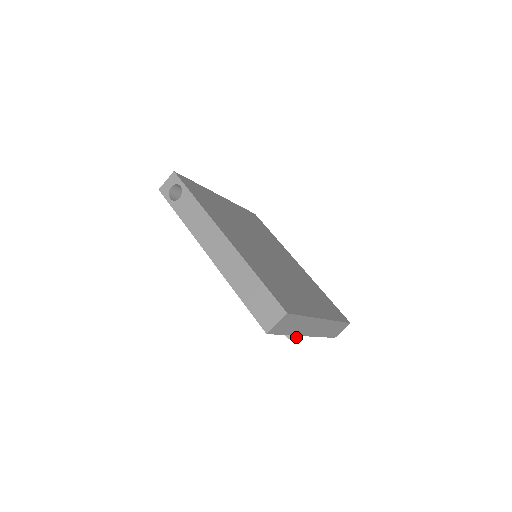
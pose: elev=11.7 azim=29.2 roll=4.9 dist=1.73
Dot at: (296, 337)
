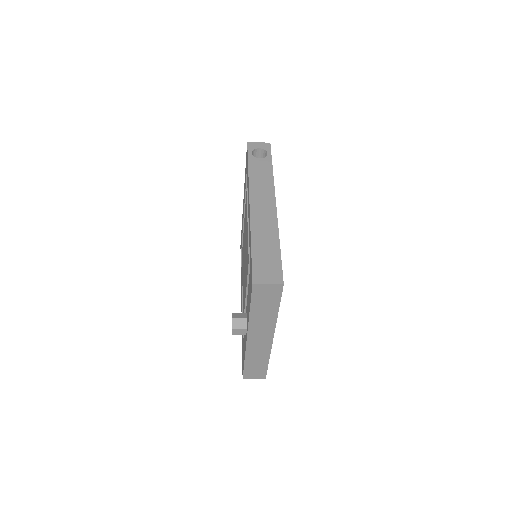
Dot at: (237, 333)
